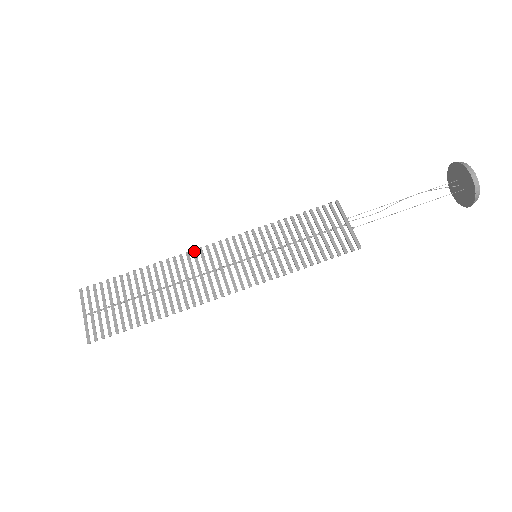
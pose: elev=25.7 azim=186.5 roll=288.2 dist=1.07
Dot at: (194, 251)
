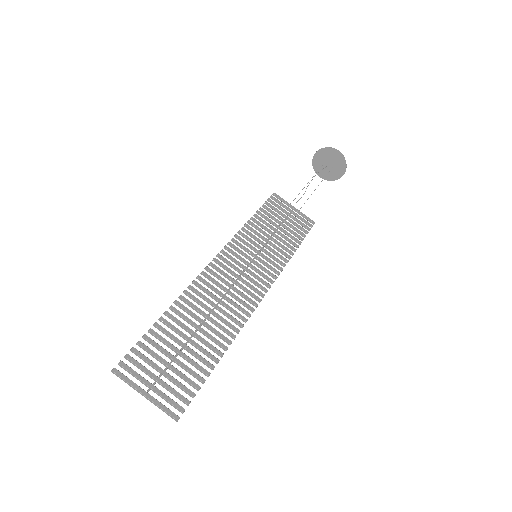
Dot at: (204, 272)
